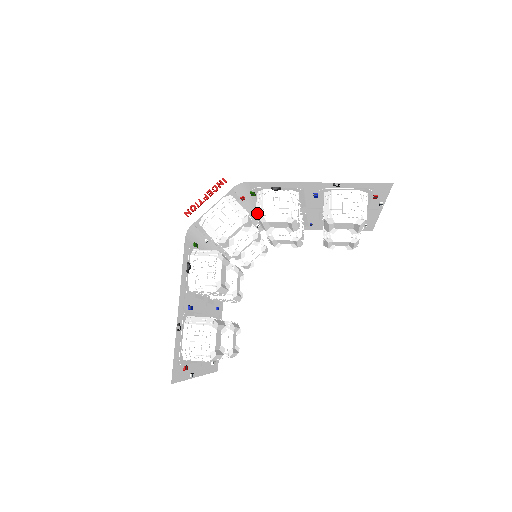
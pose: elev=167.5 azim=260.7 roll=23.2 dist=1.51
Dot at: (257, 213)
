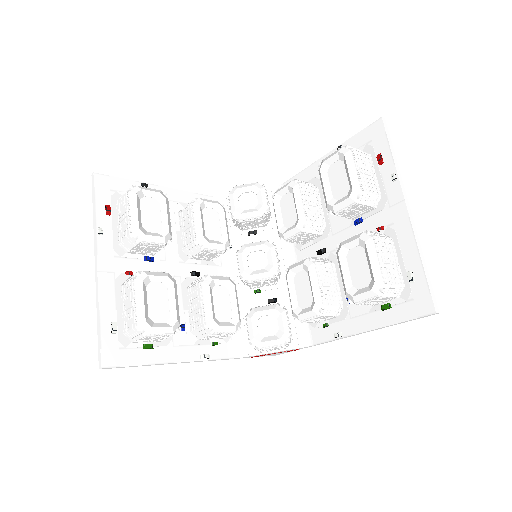
Dot at: occluded
